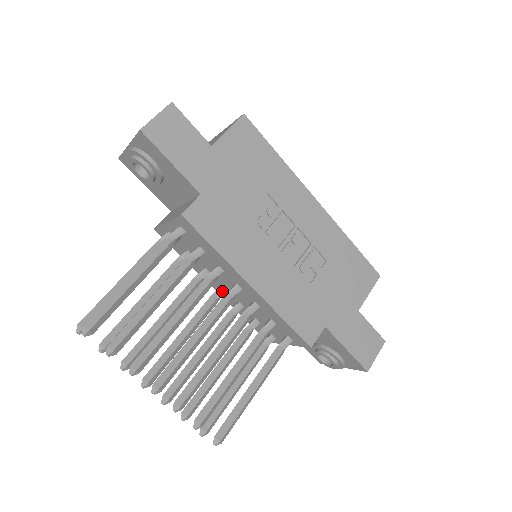
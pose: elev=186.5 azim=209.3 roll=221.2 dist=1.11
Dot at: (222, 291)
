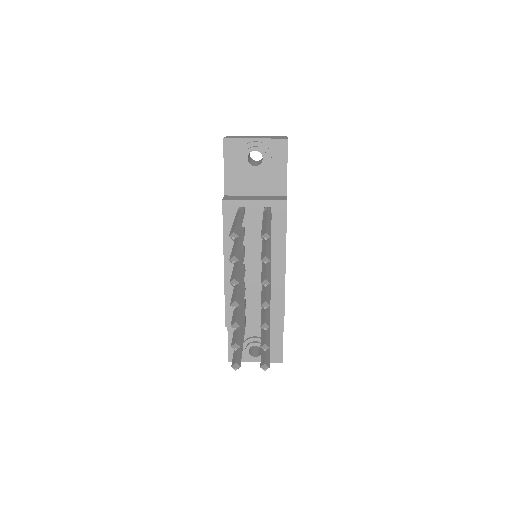
Dot at: (245, 268)
